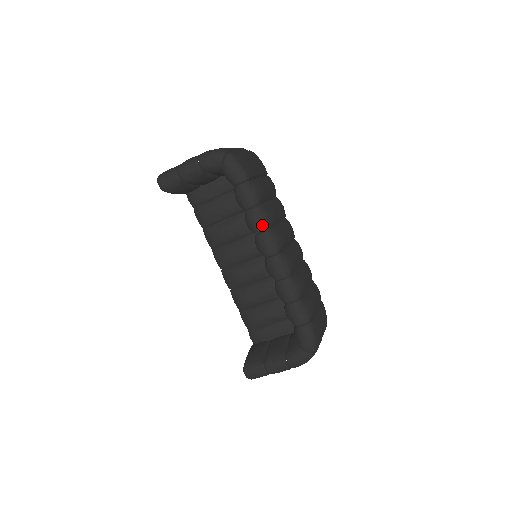
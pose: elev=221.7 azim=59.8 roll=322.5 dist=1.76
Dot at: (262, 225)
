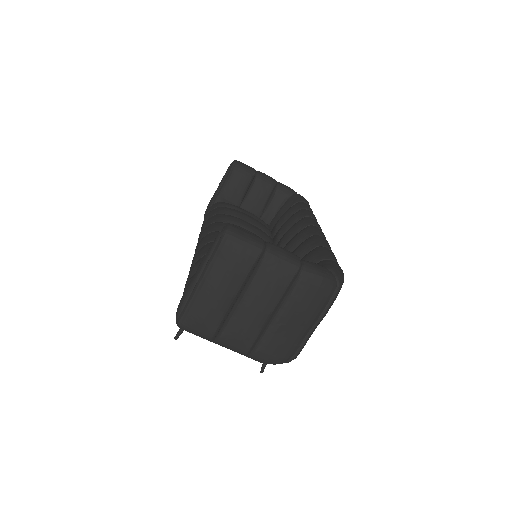
Dot at: occluded
